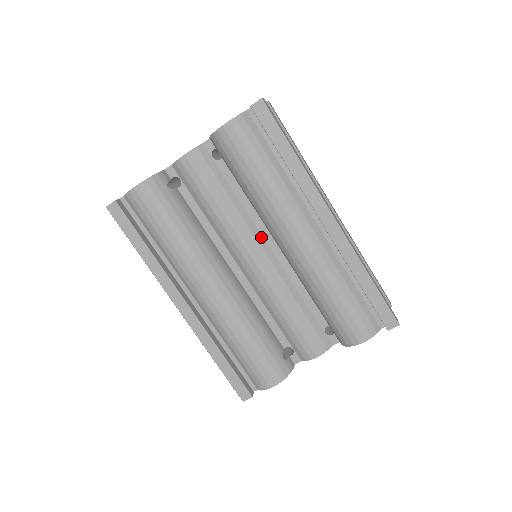
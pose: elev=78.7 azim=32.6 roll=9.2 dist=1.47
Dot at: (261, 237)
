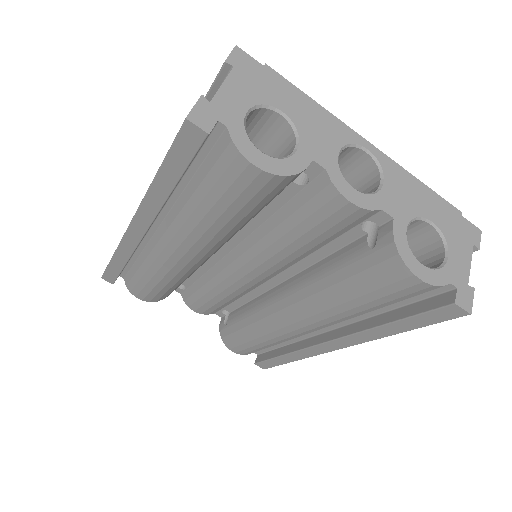
Dot at: (281, 271)
